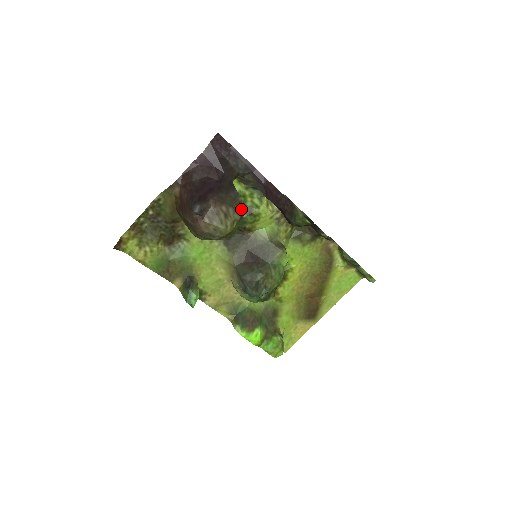
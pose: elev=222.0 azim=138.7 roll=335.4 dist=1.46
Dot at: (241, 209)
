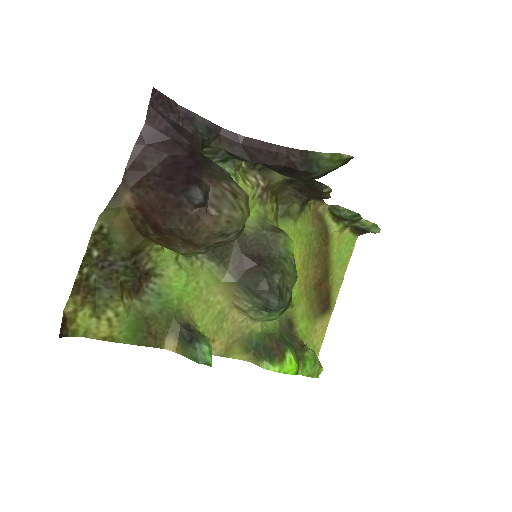
Dot at: occluded
